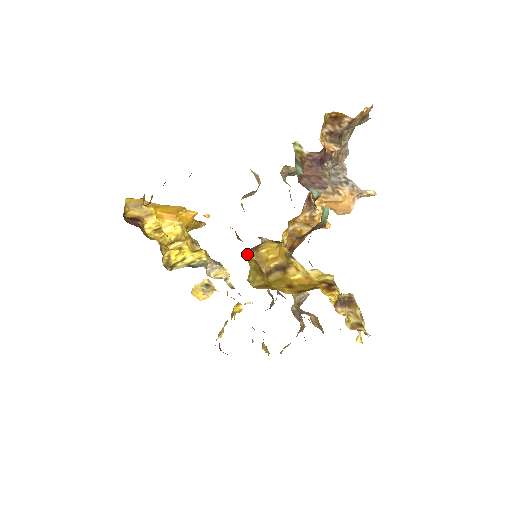
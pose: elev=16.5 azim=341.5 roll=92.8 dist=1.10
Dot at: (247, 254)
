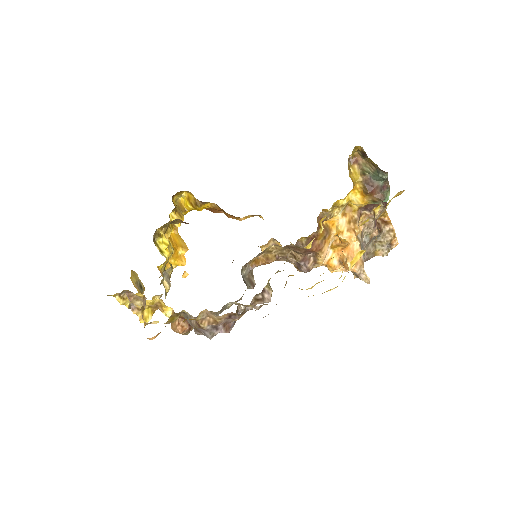
Dot at: (349, 157)
